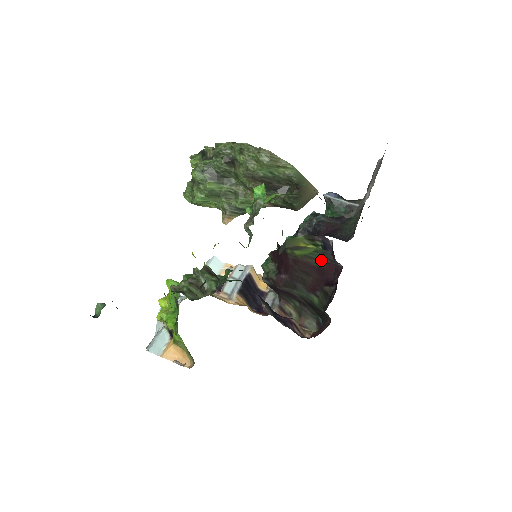
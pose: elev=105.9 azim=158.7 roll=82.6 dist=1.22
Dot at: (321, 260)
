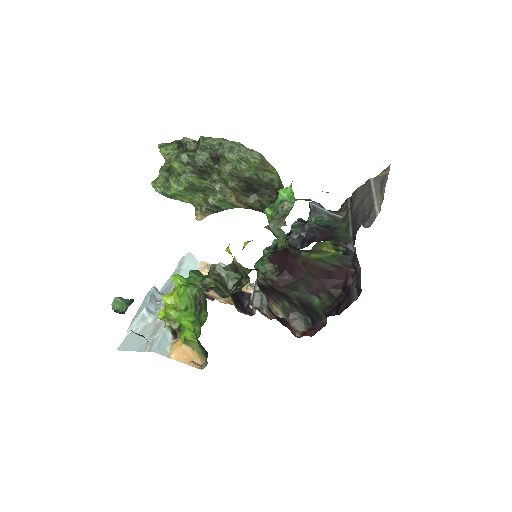
Dot at: (334, 264)
